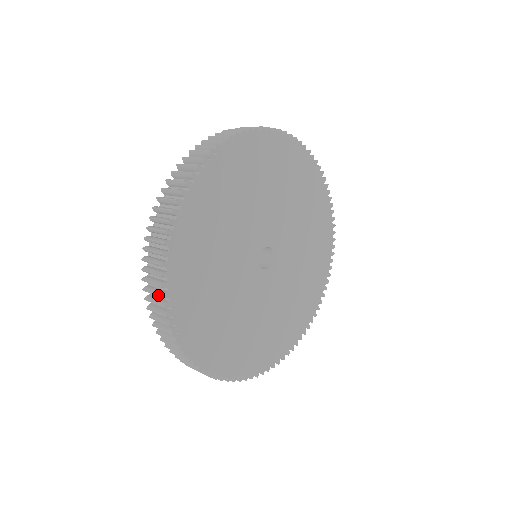
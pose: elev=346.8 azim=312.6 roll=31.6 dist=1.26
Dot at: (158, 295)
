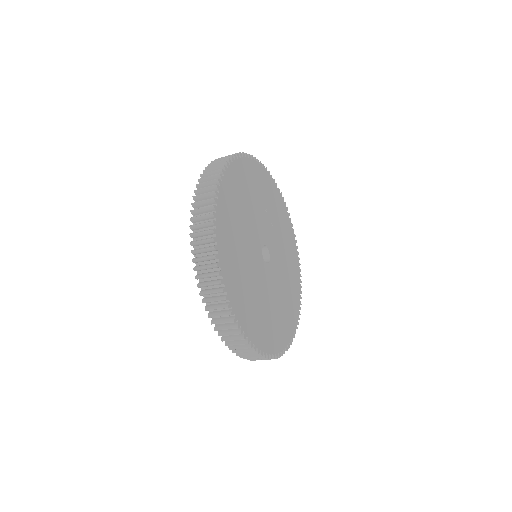
Dot at: (223, 162)
